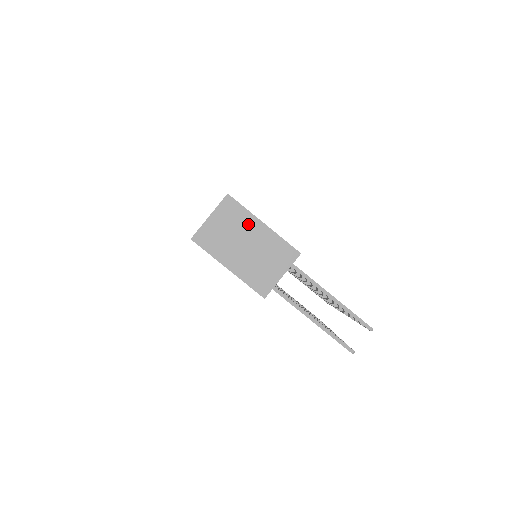
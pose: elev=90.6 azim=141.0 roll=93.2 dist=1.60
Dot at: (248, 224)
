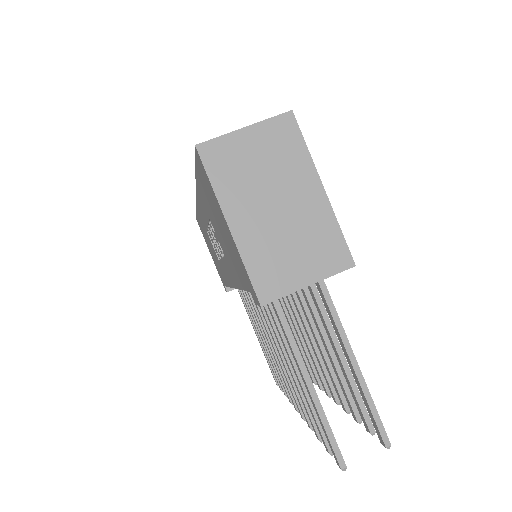
Dot at: (298, 174)
